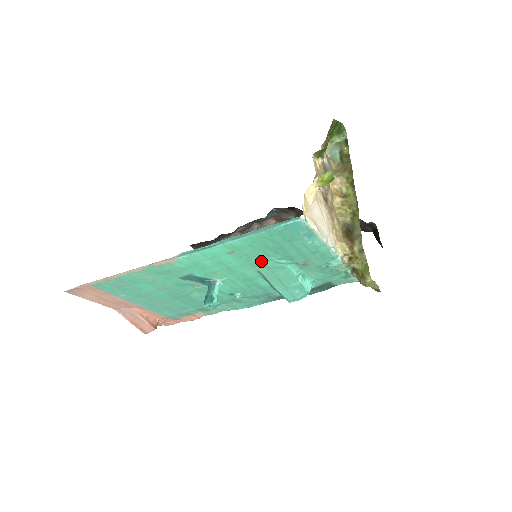
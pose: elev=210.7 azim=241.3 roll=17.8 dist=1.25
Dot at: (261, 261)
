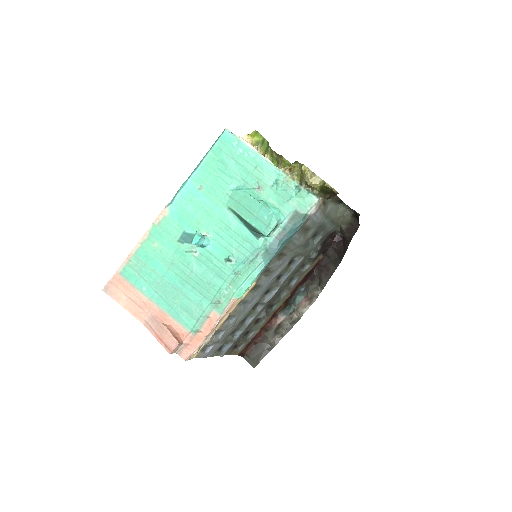
Dot at: (226, 194)
